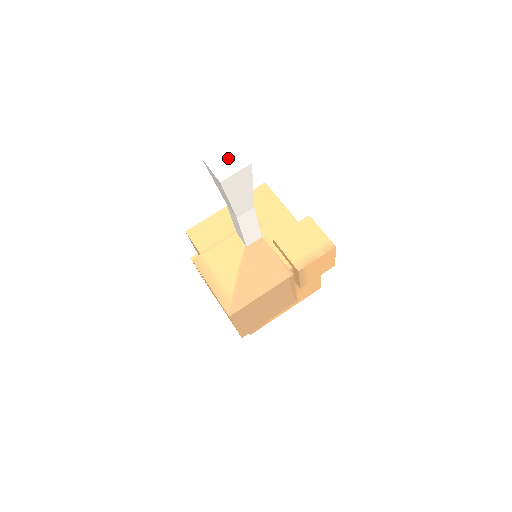
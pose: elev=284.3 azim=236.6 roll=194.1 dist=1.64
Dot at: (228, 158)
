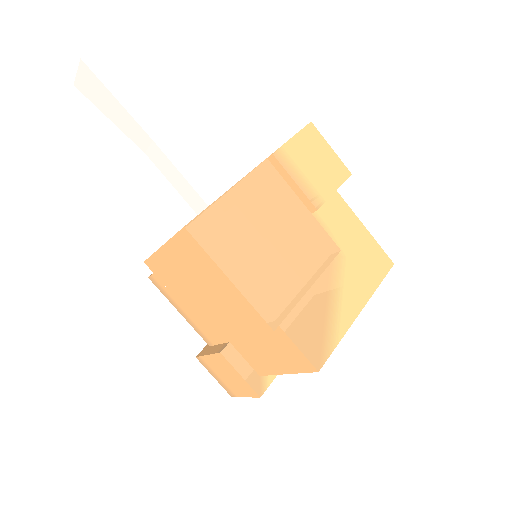
Dot at: occluded
